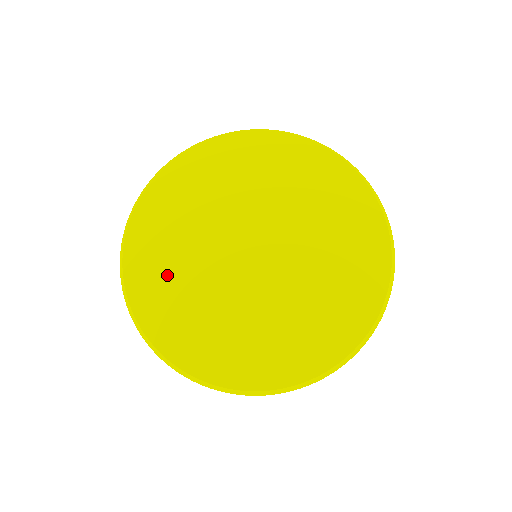
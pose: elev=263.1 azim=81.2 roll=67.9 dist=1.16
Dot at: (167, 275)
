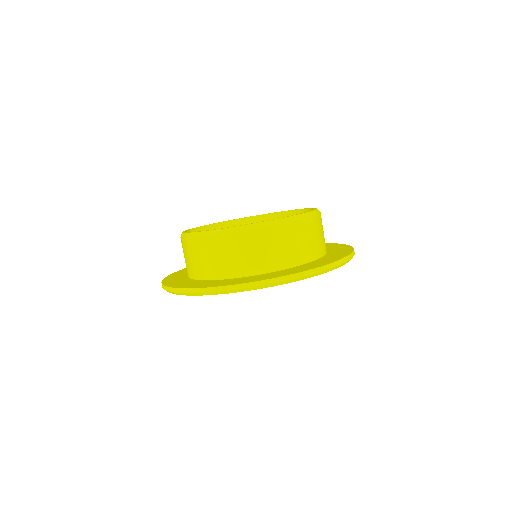
Dot at: occluded
